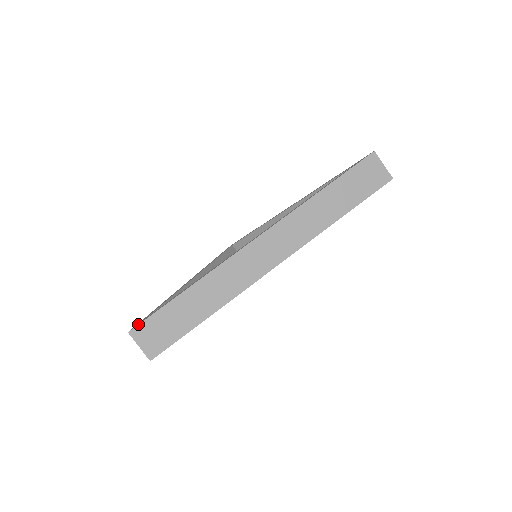
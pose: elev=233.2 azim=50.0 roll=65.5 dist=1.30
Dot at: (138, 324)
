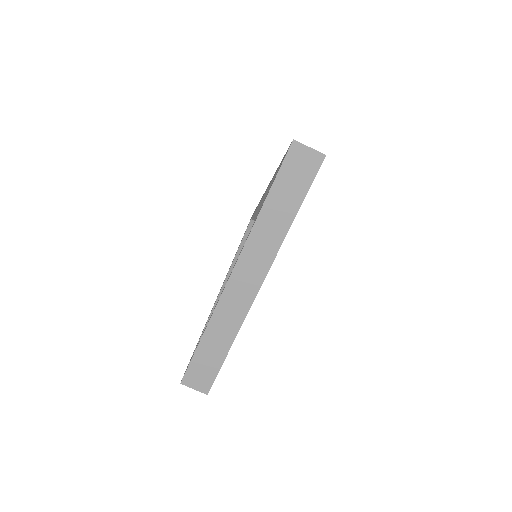
Dot at: occluded
